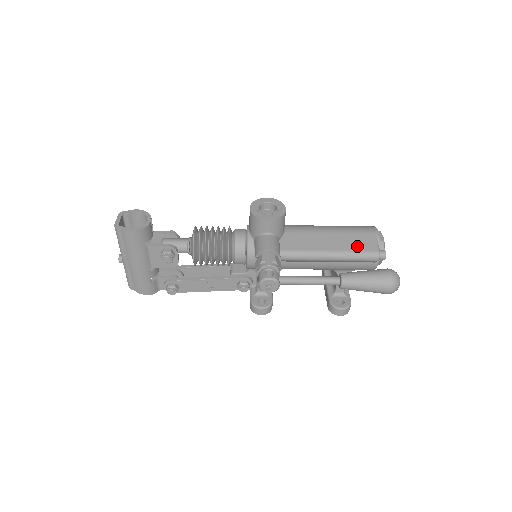
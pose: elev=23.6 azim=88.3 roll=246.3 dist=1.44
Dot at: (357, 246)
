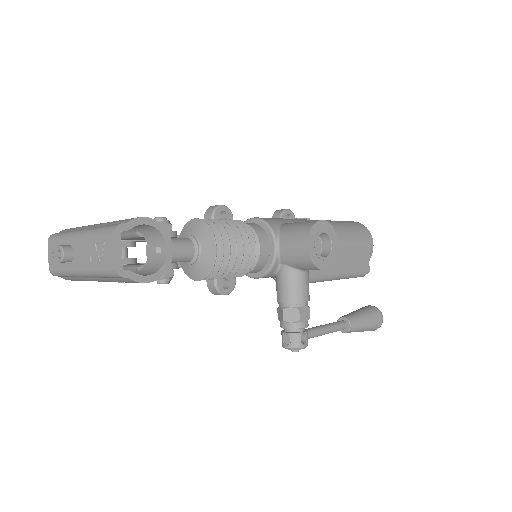
Dot at: (357, 267)
